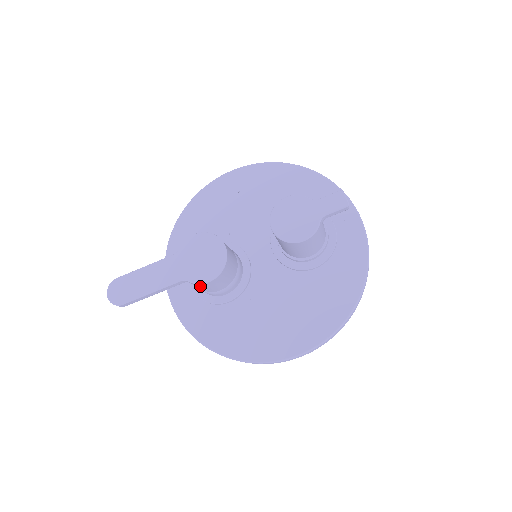
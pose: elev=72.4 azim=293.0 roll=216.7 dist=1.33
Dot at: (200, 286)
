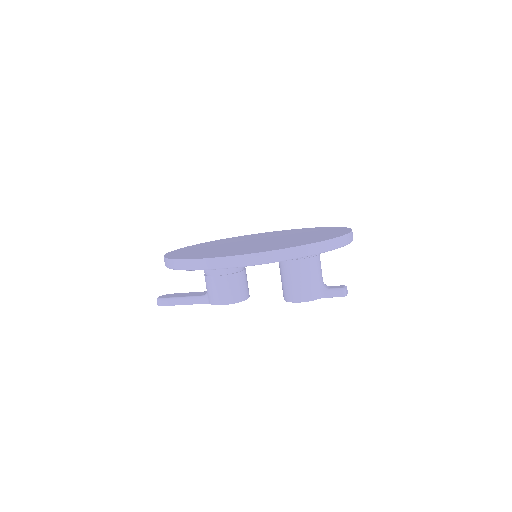
Dot at: occluded
